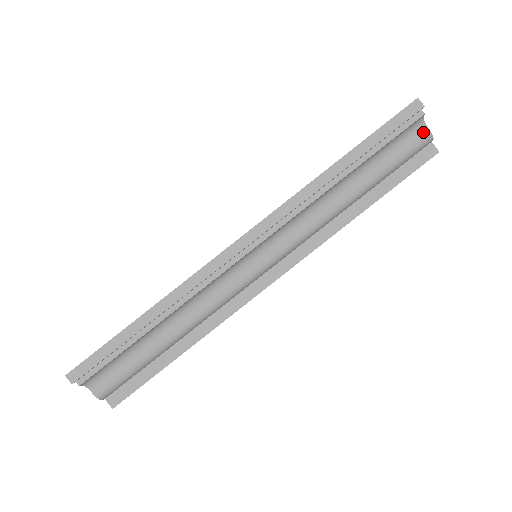
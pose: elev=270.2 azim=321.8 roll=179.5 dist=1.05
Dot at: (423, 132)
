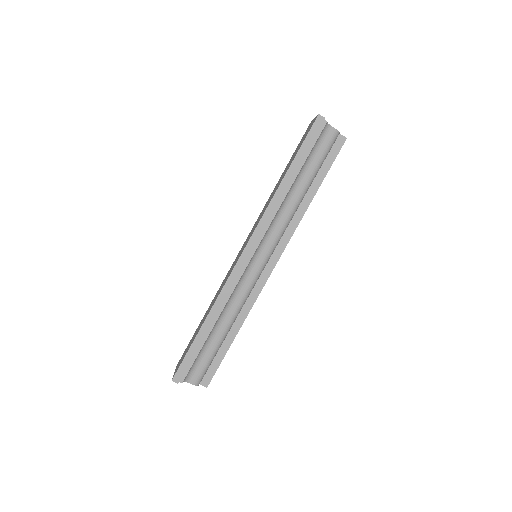
Dot at: (331, 132)
